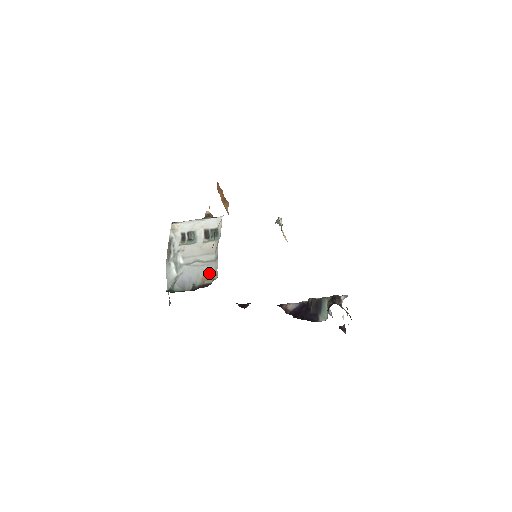
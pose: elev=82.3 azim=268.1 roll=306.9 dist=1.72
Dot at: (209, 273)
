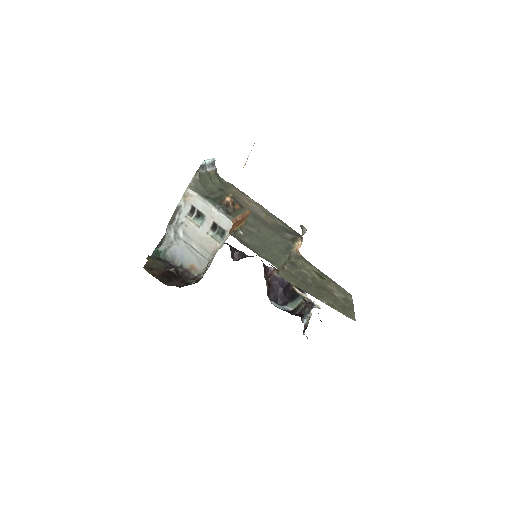
Dot at: (198, 266)
